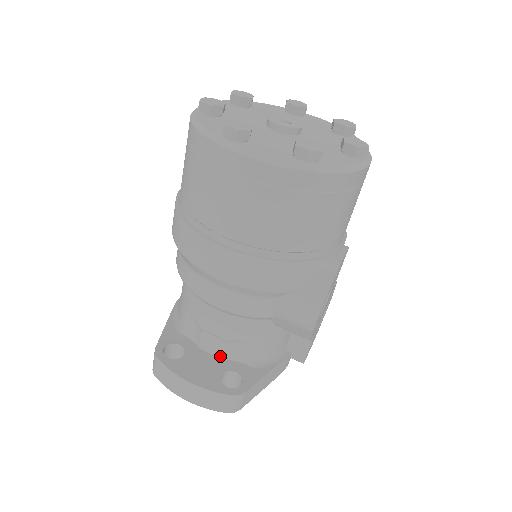
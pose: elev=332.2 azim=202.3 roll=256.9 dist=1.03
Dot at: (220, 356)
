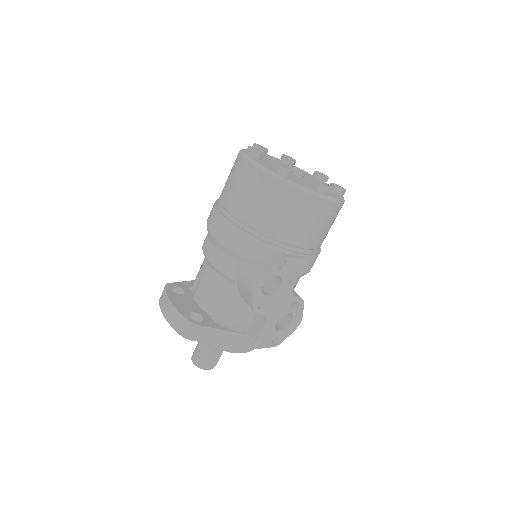
Dot at: (201, 306)
